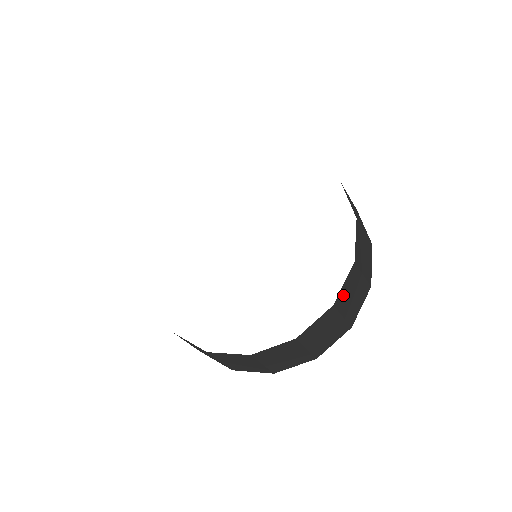
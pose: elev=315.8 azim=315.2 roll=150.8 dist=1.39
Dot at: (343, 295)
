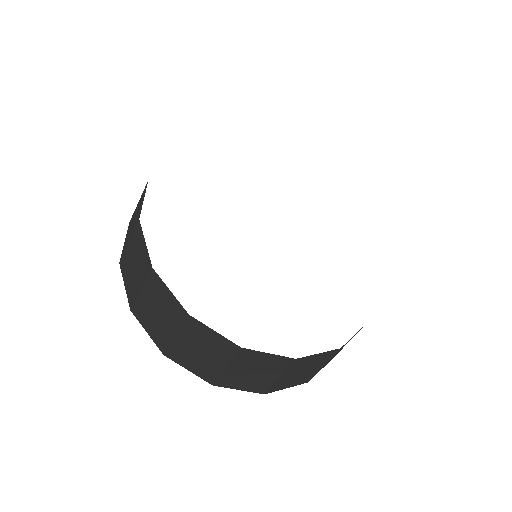
Dot at: occluded
